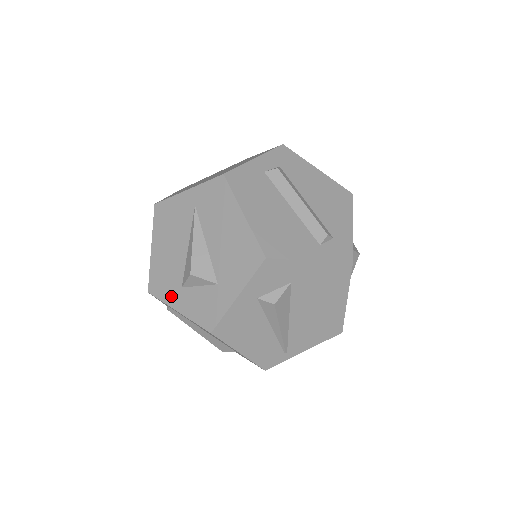
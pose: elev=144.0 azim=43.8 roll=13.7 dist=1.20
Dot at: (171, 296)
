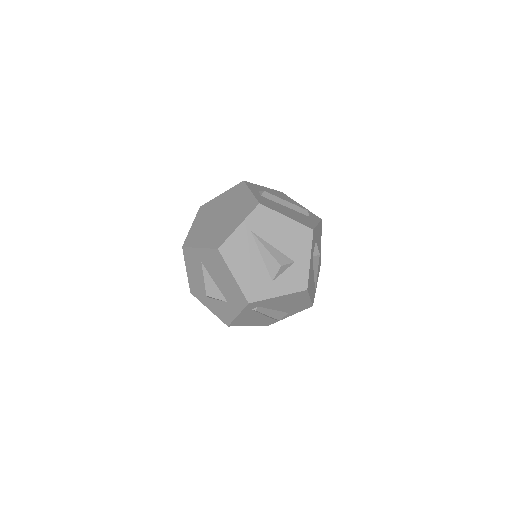
Dot at: (268, 292)
